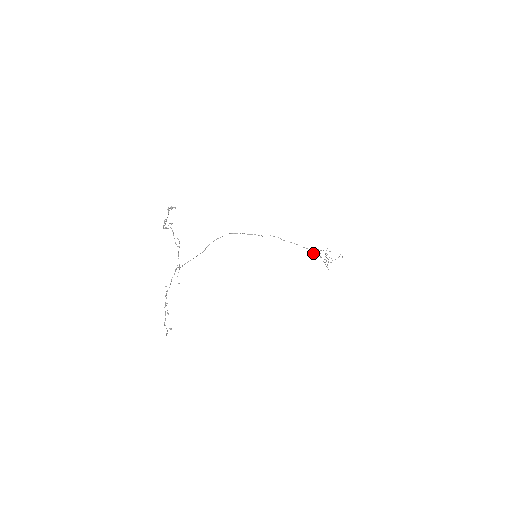
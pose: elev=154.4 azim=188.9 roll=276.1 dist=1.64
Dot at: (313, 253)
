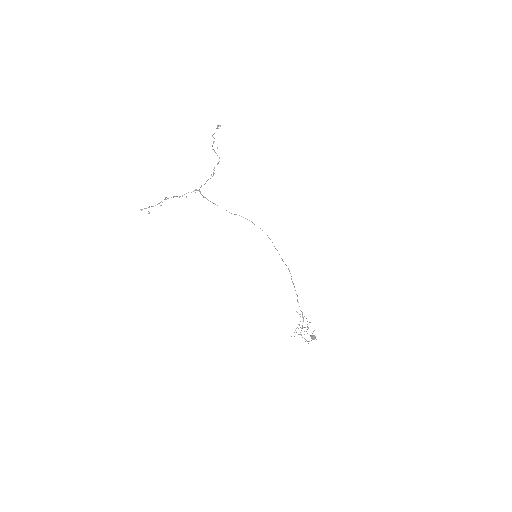
Dot at: (313, 336)
